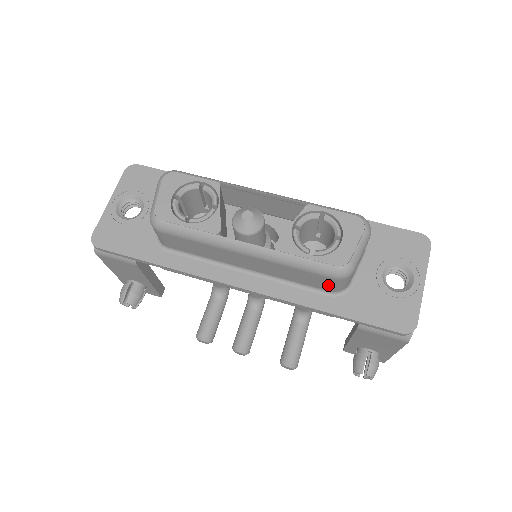
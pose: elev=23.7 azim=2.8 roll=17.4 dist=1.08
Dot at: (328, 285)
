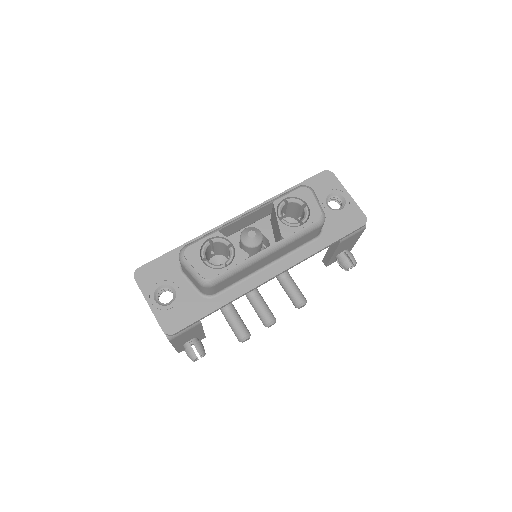
Dot at: (316, 233)
